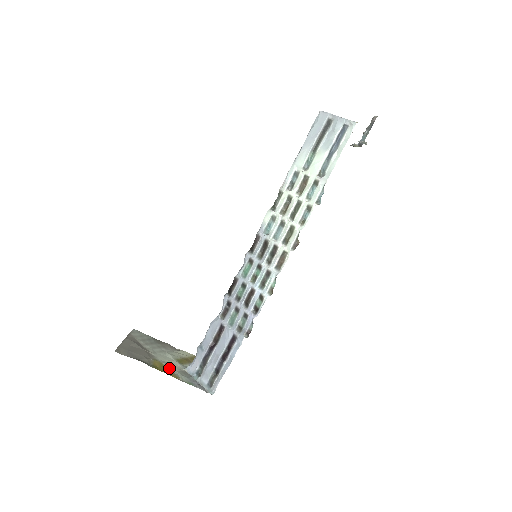
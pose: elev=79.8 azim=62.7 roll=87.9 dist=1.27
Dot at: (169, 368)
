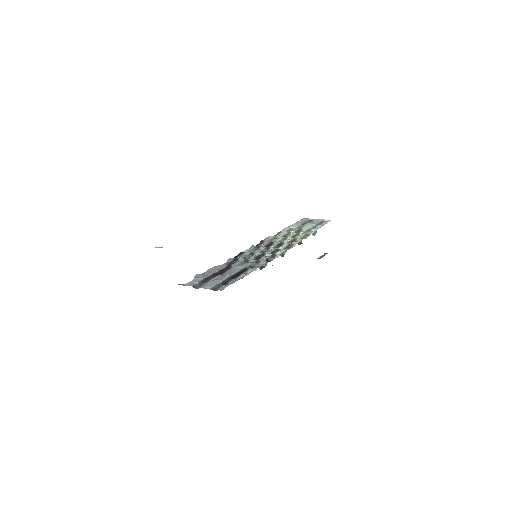
Dot at: occluded
